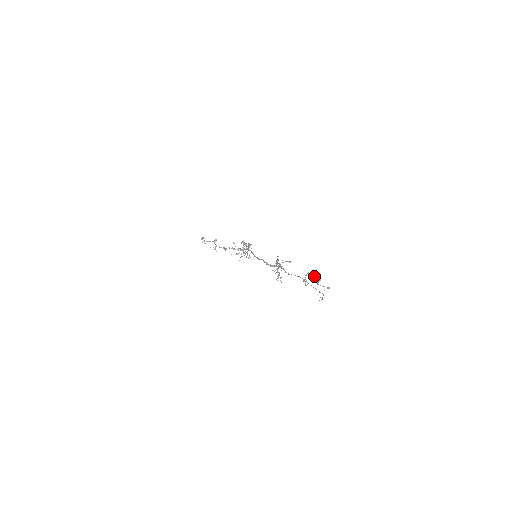
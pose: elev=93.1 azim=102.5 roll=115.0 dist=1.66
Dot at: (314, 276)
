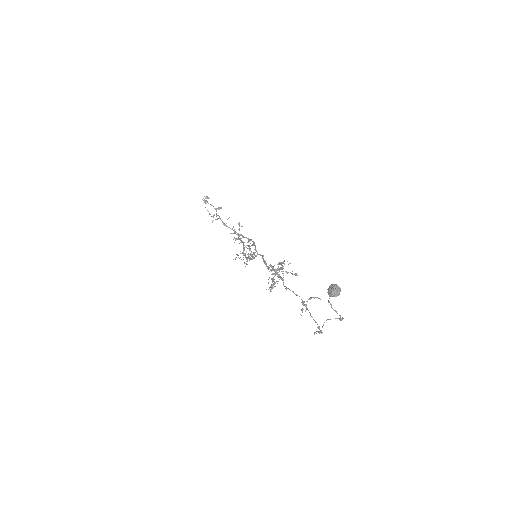
Dot at: occluded
